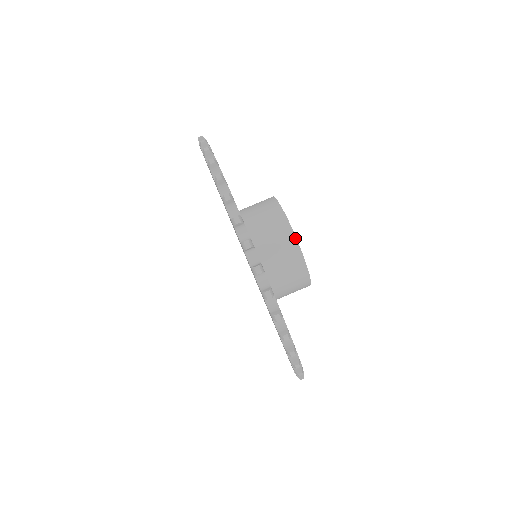
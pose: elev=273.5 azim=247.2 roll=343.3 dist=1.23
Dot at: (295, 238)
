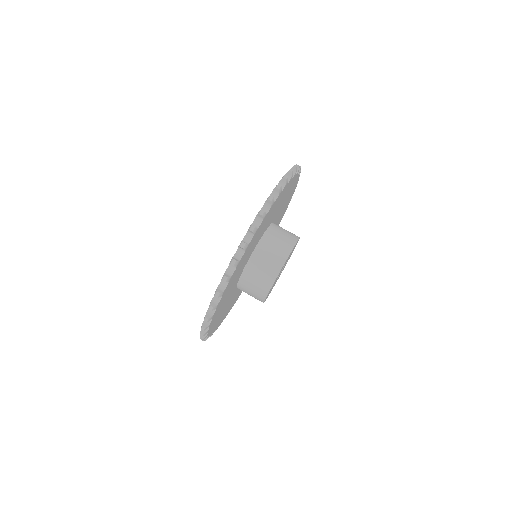
Dot at: (289, 254)
